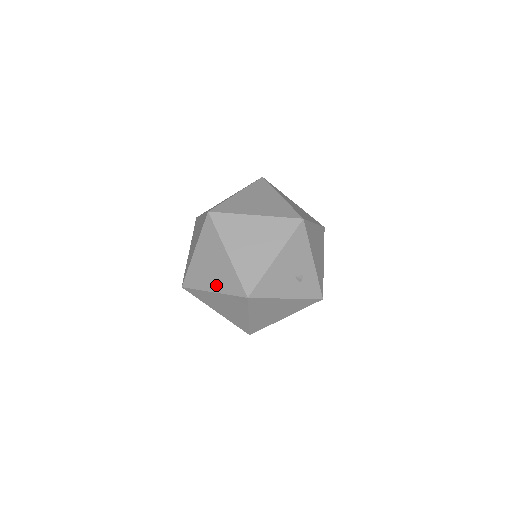
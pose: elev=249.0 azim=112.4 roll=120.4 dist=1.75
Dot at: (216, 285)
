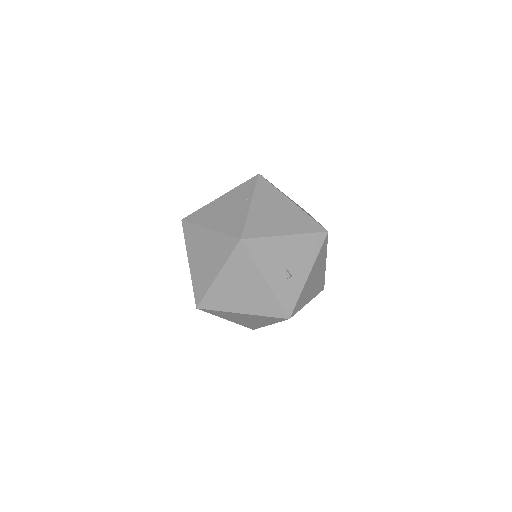
Dot at: (218, 224)
